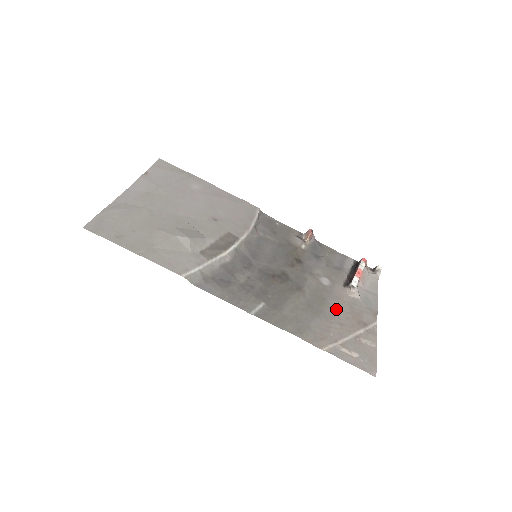
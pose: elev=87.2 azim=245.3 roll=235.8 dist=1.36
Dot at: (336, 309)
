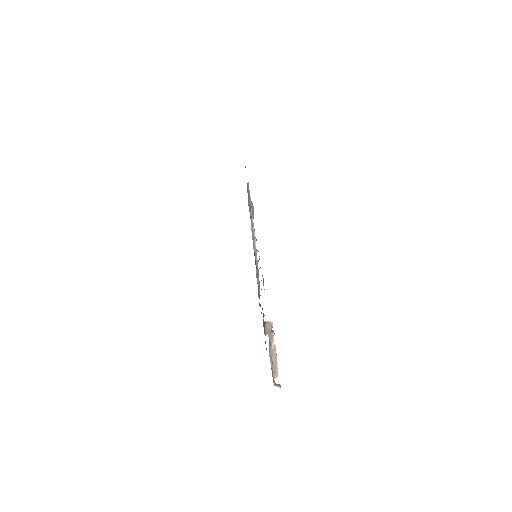
Dot at: occluded
